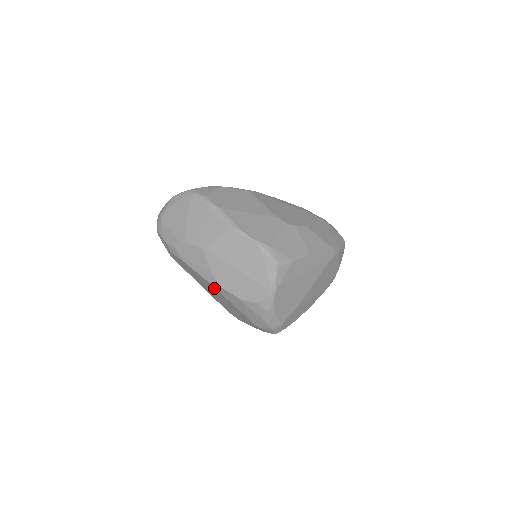
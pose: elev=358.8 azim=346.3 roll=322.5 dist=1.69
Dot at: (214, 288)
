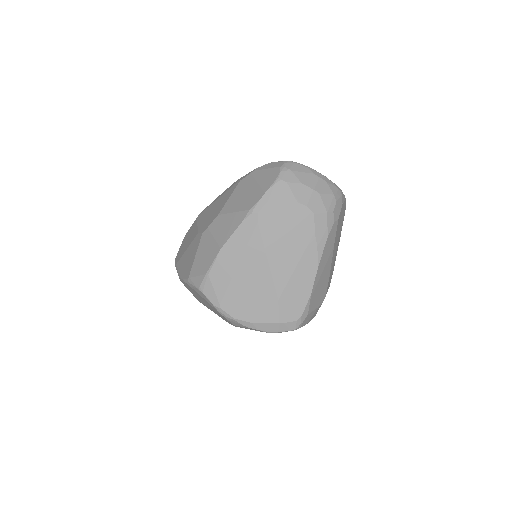
Dot at: occluded
